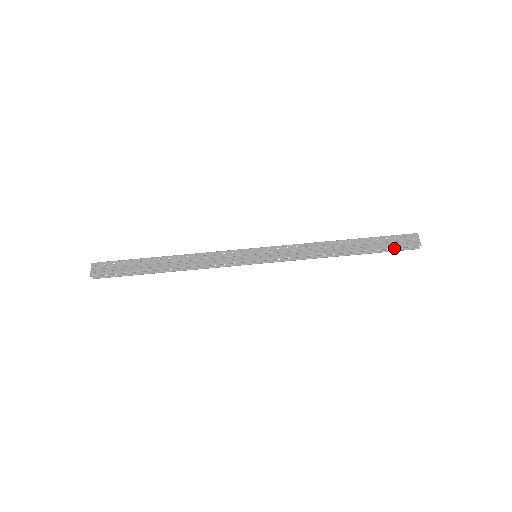
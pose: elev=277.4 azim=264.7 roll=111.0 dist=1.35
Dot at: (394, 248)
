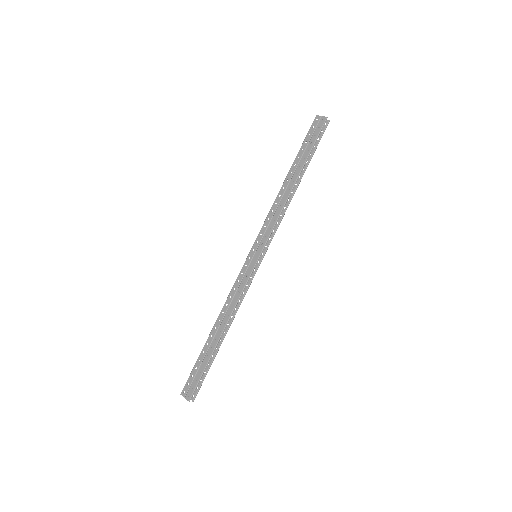
Dot at: (316, 140)
